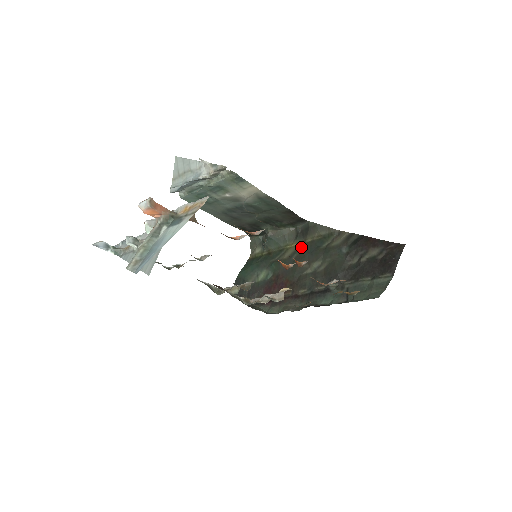
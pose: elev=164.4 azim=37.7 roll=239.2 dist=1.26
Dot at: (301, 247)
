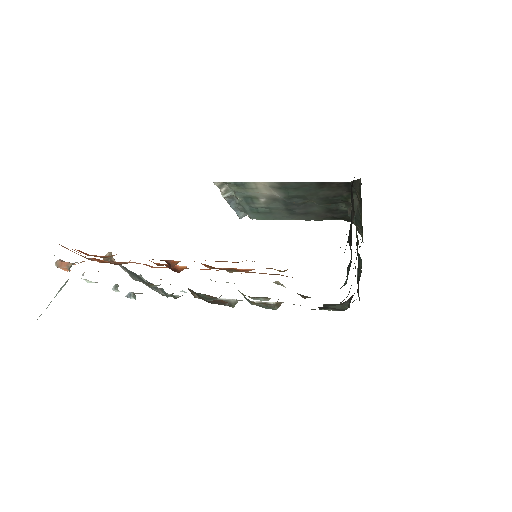
Dot at: occluded
